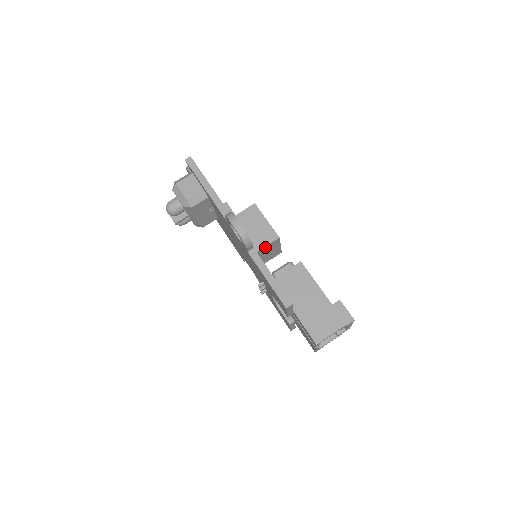
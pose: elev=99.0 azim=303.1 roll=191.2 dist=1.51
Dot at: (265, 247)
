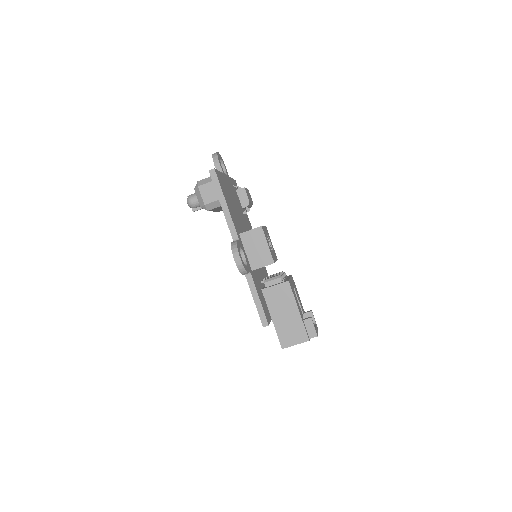
Dot at: (261, 267)
